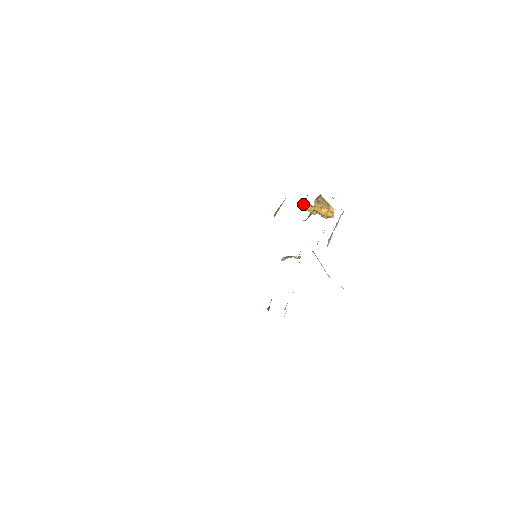
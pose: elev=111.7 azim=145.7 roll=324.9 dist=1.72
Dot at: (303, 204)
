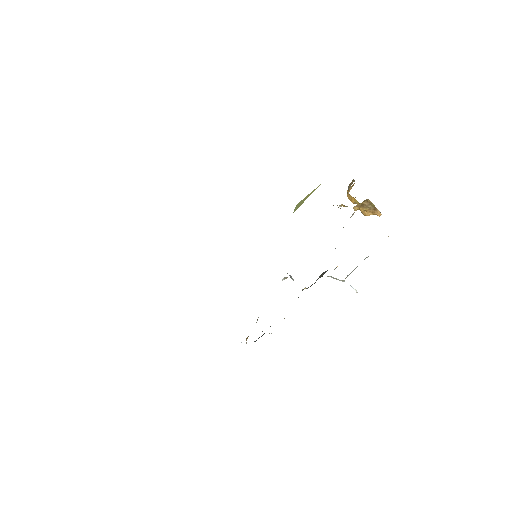
Dot at: (338, 207)
